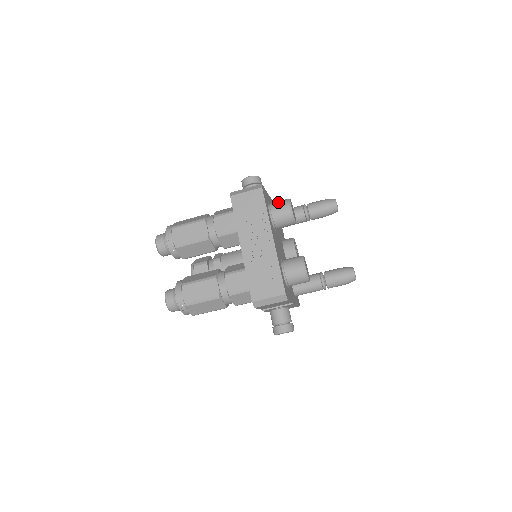
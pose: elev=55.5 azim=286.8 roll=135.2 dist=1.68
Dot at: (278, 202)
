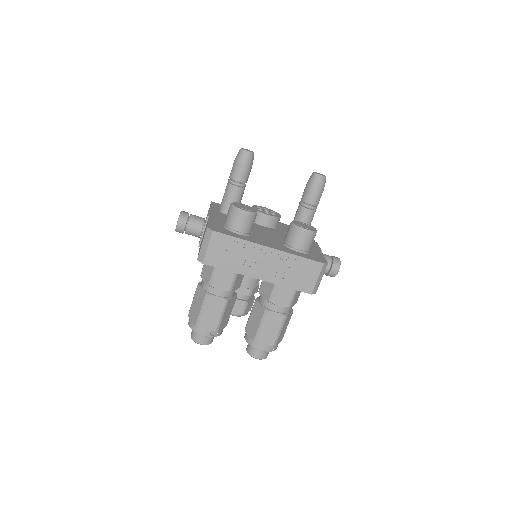
Dot at: (230, 219)
